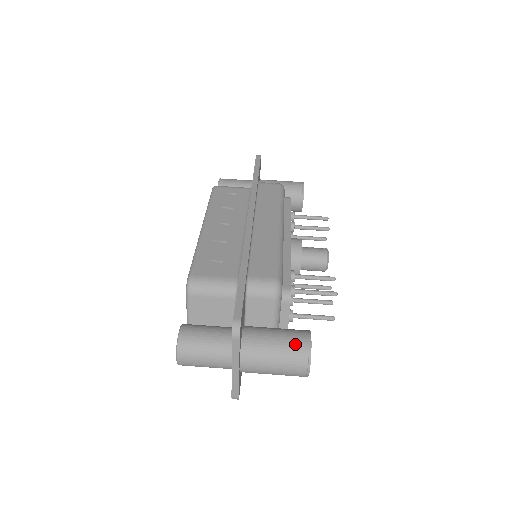
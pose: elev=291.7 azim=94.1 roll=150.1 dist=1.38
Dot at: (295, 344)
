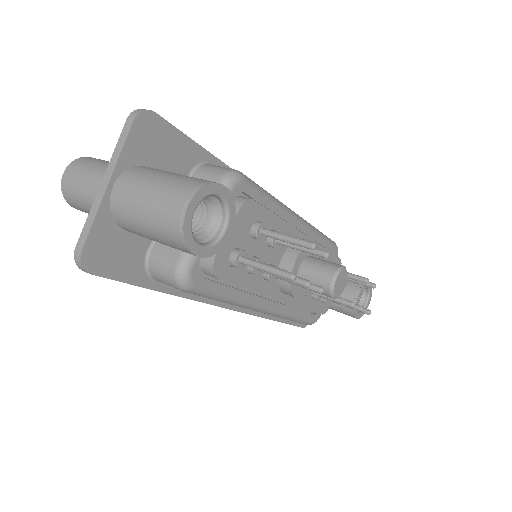
Dot at: (197, 178)
